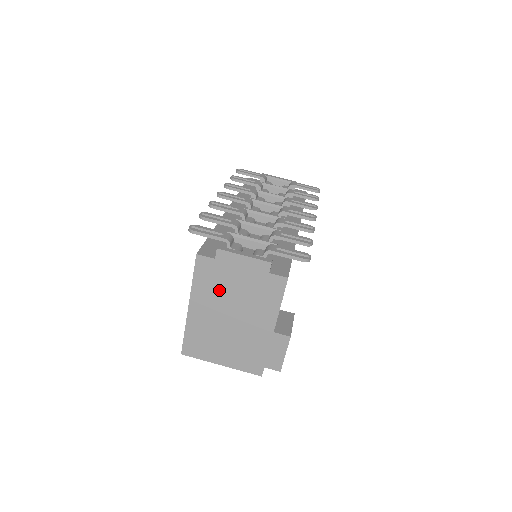
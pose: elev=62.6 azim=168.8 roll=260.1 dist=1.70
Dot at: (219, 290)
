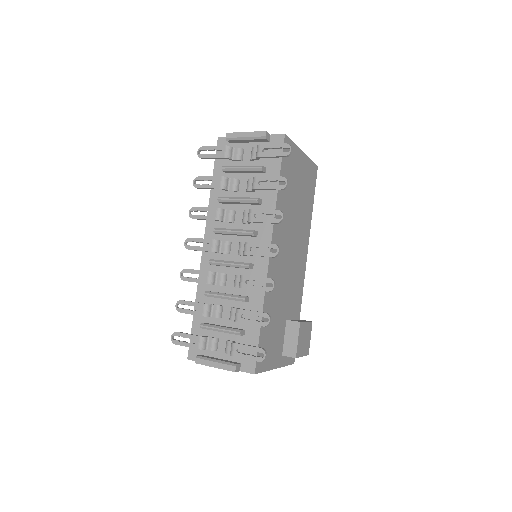
Dot at: occluded
